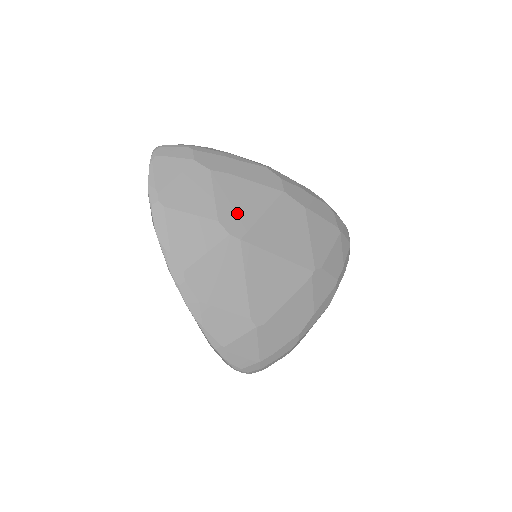
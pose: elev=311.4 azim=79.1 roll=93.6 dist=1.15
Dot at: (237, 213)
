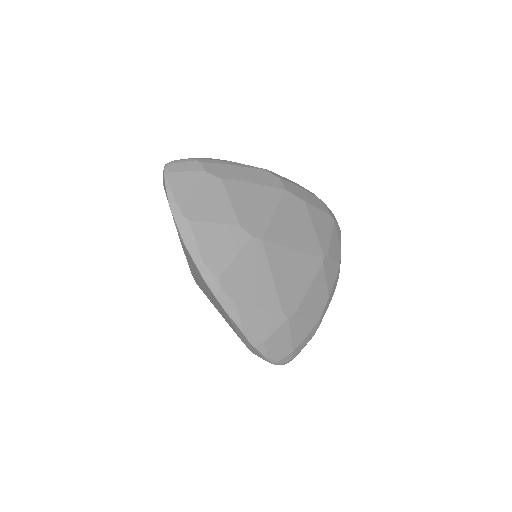
Dot at: (253, 216)
